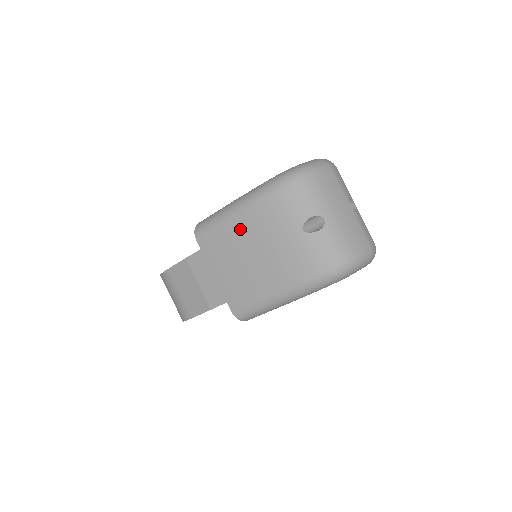
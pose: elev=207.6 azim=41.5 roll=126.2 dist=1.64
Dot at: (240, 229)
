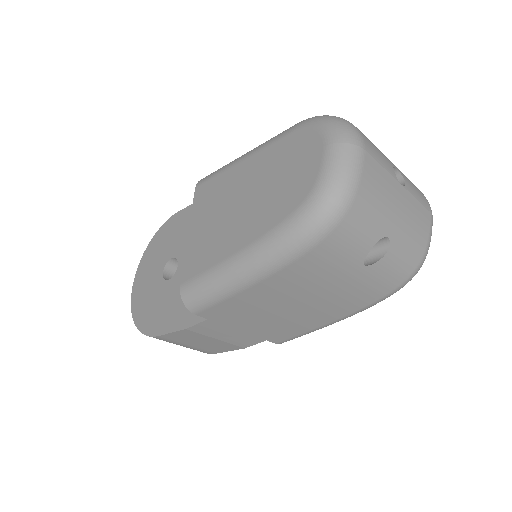
Dot at: (267, 293)
